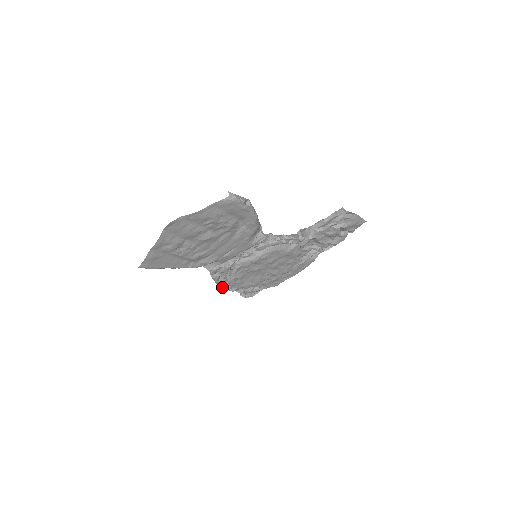
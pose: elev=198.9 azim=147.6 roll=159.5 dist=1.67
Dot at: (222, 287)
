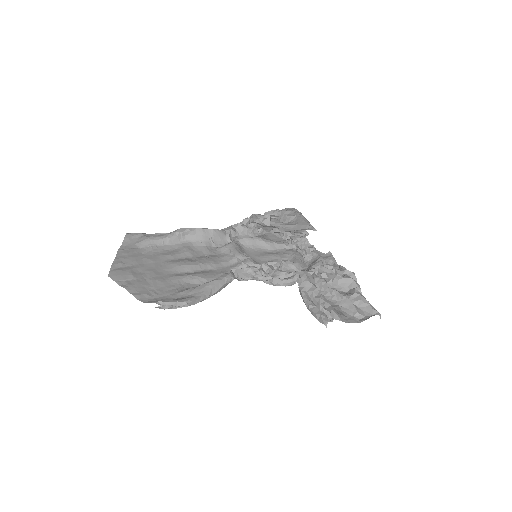
Dot at: occluded
